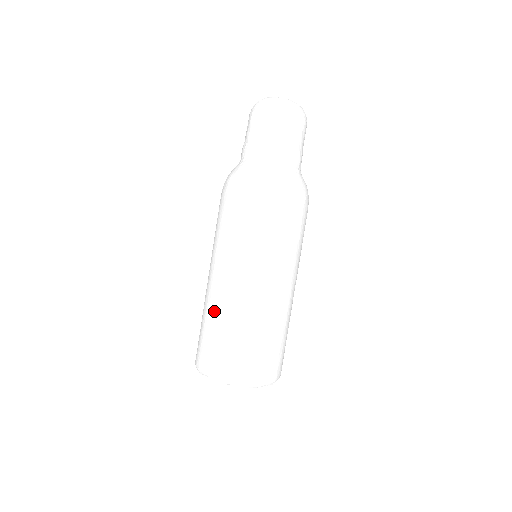
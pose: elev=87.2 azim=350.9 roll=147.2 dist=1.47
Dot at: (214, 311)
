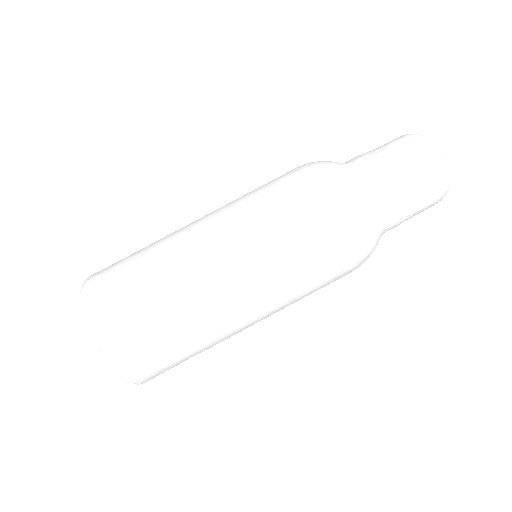
Dot at: (182, 299)
